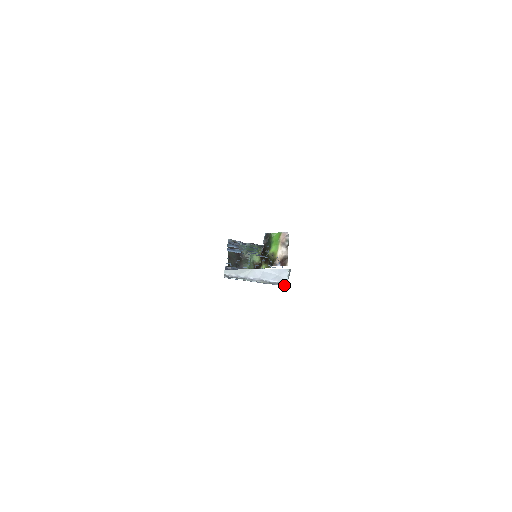
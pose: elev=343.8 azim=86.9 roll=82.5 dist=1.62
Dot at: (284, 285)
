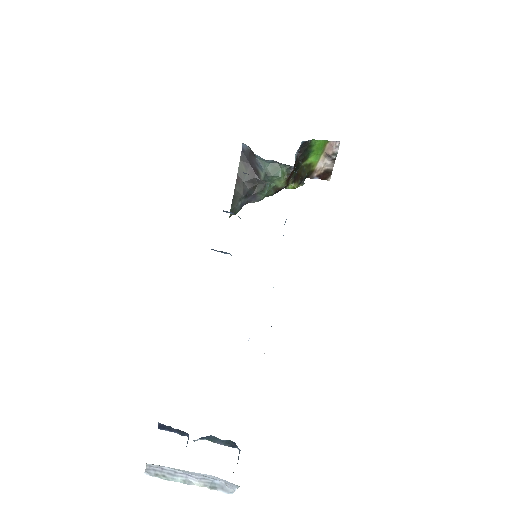
Dot at: (231, 493)
